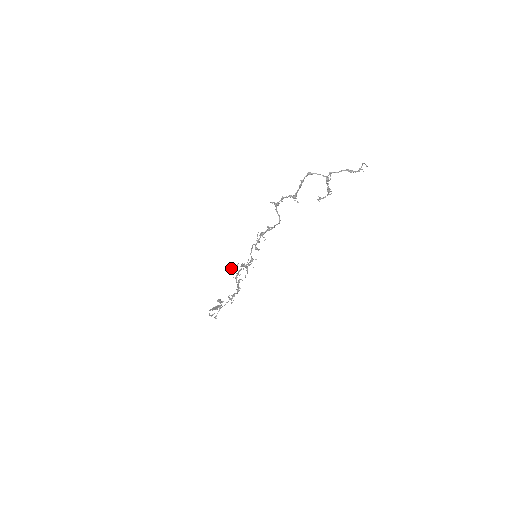
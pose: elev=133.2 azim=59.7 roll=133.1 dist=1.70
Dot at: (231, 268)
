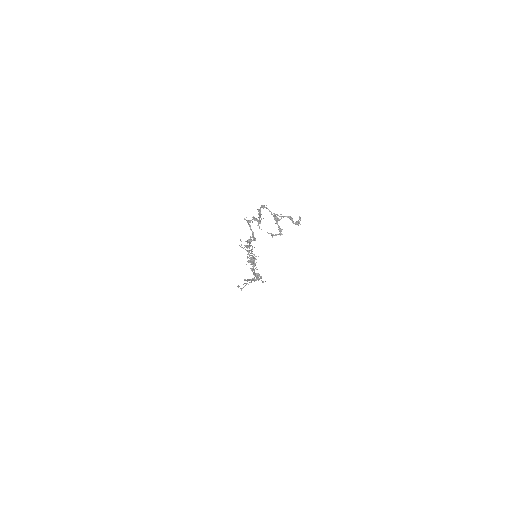
Dot at: (254, 254)
